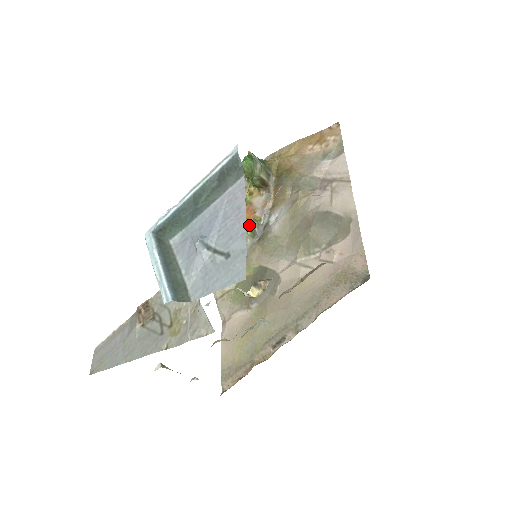
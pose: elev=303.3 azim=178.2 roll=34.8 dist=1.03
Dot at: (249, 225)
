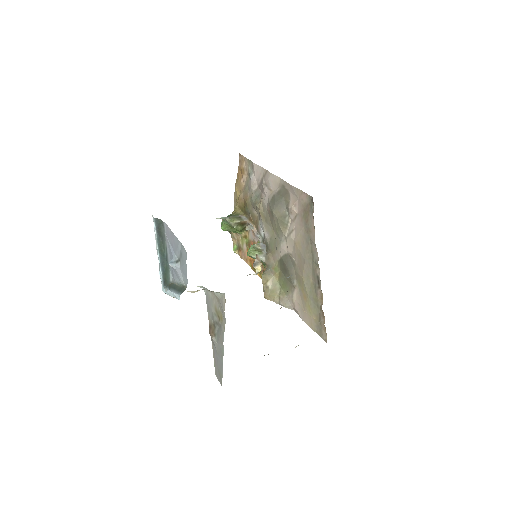
Dot at: (252, 250)
